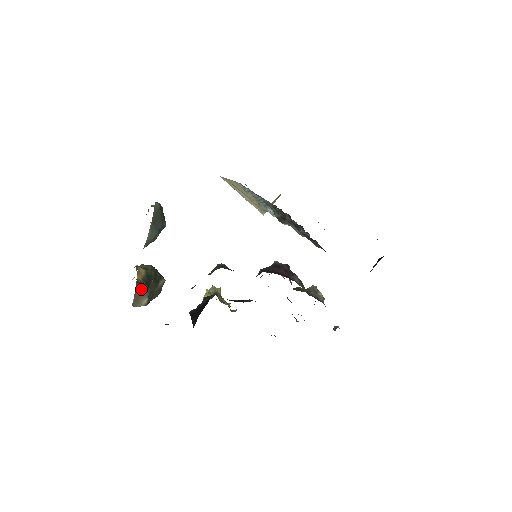
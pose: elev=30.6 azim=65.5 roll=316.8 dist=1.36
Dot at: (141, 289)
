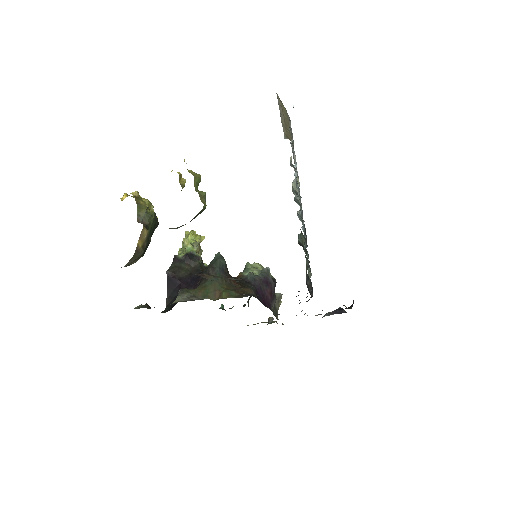
Dot at: (137, 258)
